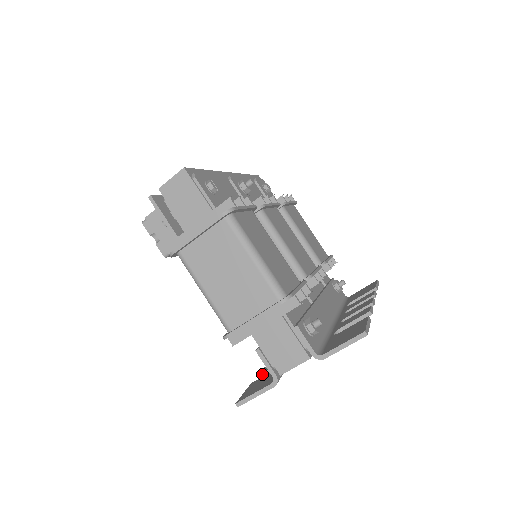
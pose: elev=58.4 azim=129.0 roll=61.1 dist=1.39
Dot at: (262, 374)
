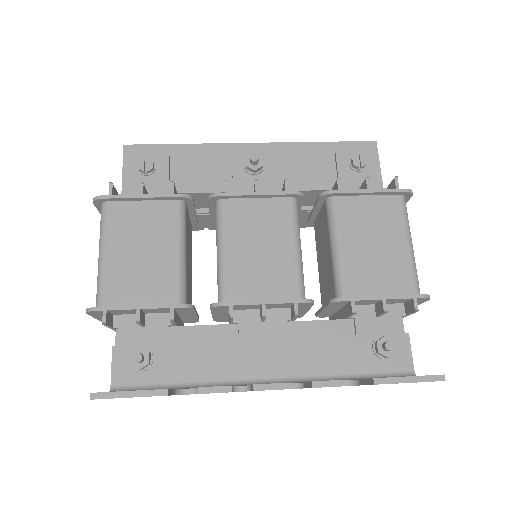
Dot at: occluded
